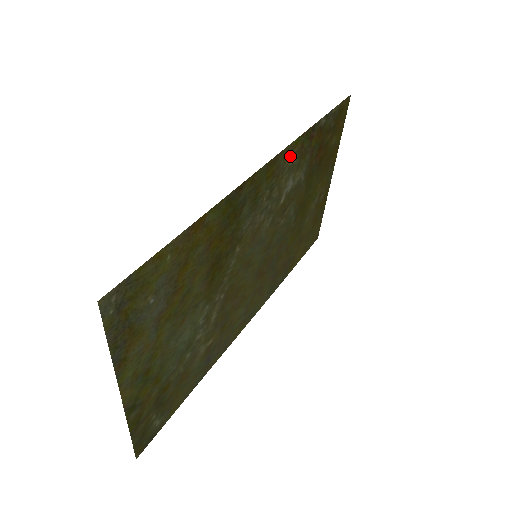
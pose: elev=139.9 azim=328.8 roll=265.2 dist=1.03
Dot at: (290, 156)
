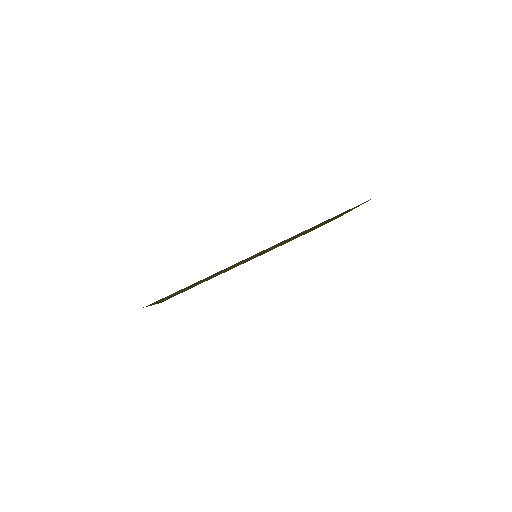
Dot at: (291, 237)
